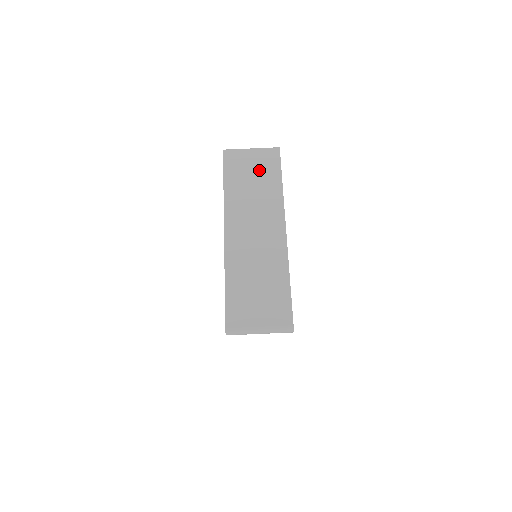
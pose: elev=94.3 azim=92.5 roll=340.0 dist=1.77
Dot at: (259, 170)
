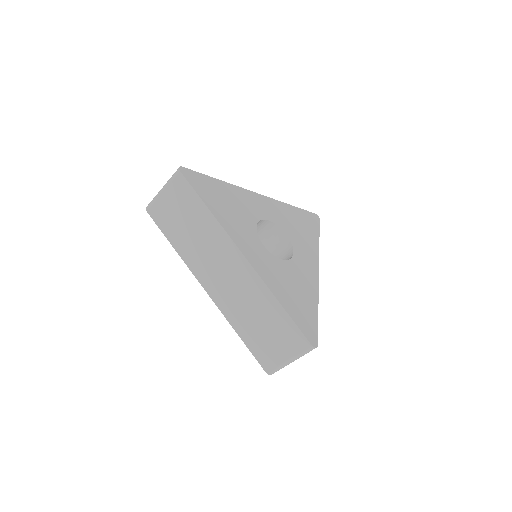
Dot at: (183, 210)
